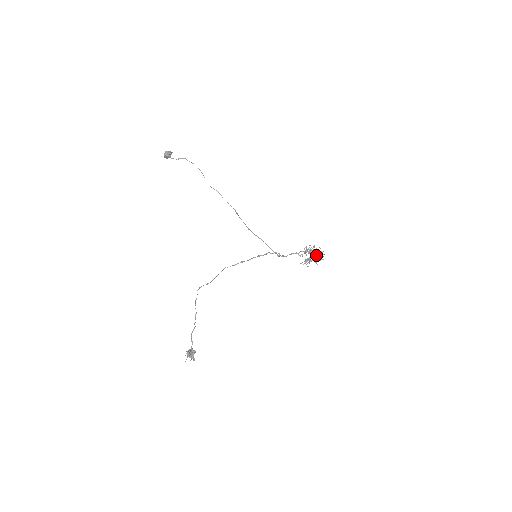
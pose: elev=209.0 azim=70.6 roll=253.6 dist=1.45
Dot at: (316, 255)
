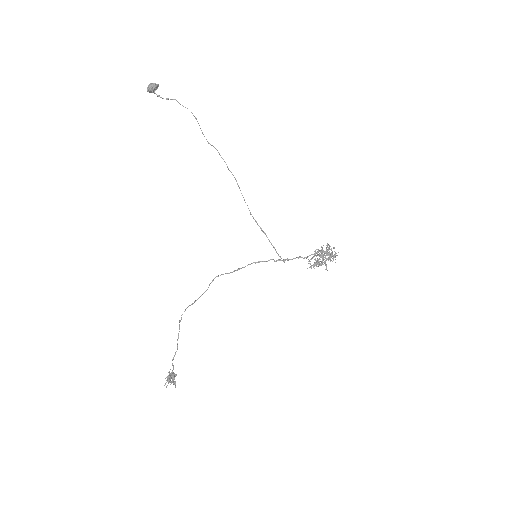
Dot at: occluded
